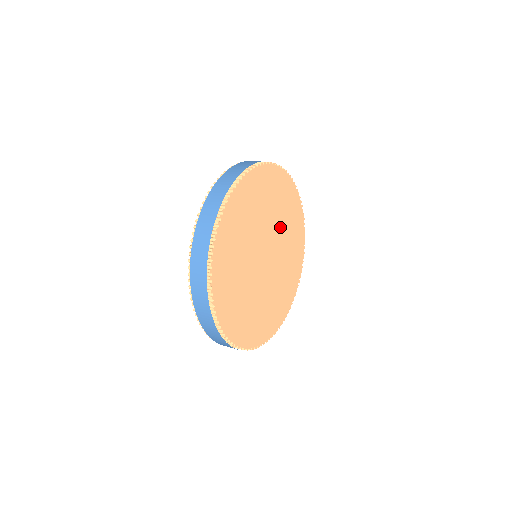
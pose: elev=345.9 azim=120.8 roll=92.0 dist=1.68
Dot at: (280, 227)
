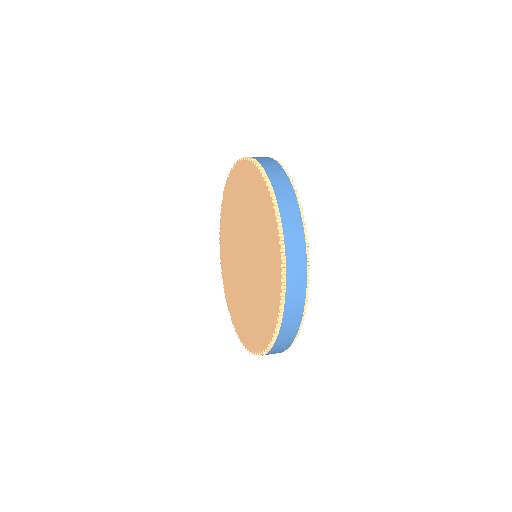
Dot at: occluded
